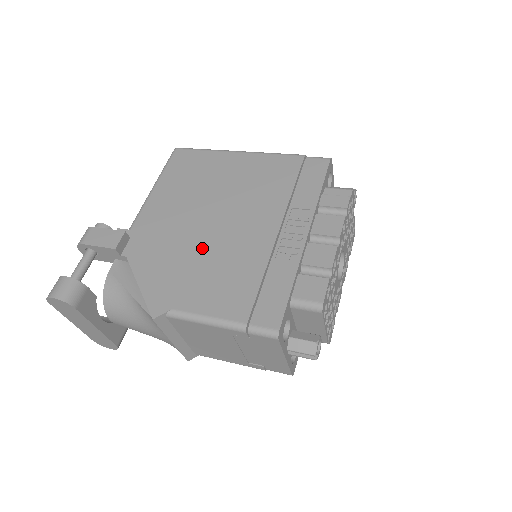
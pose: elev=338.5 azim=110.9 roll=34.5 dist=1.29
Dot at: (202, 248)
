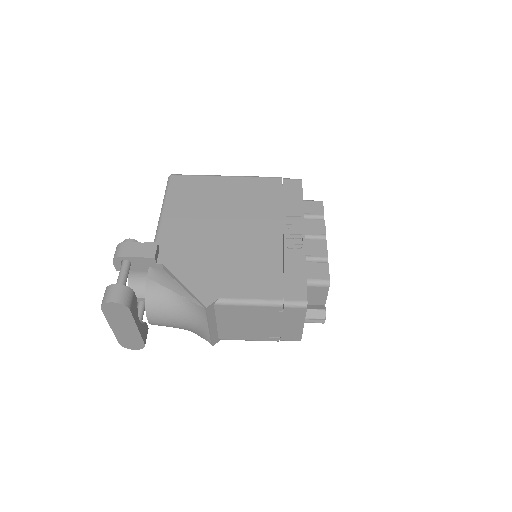
Dot at: (226, 251)
